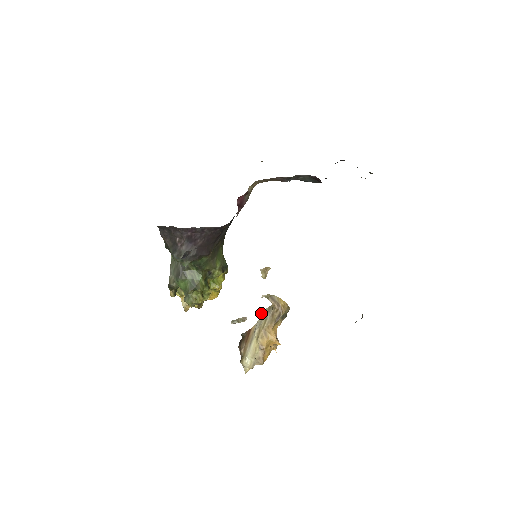
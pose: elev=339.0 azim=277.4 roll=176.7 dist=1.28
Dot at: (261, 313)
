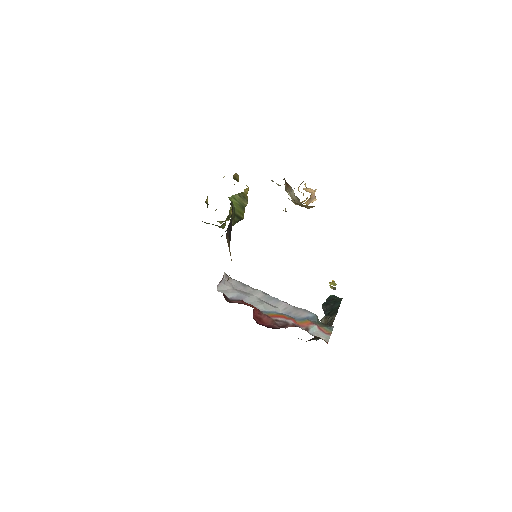
Dot at: occluded
